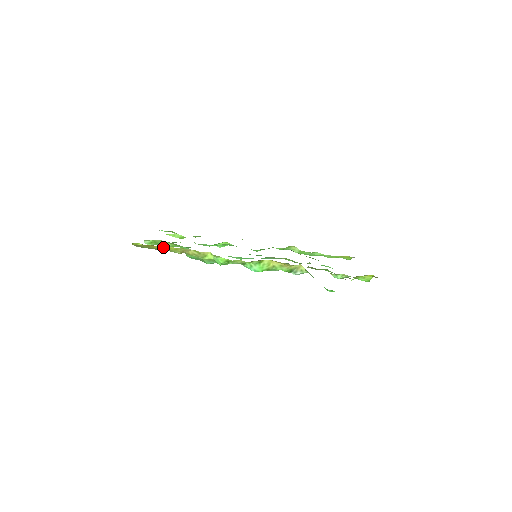
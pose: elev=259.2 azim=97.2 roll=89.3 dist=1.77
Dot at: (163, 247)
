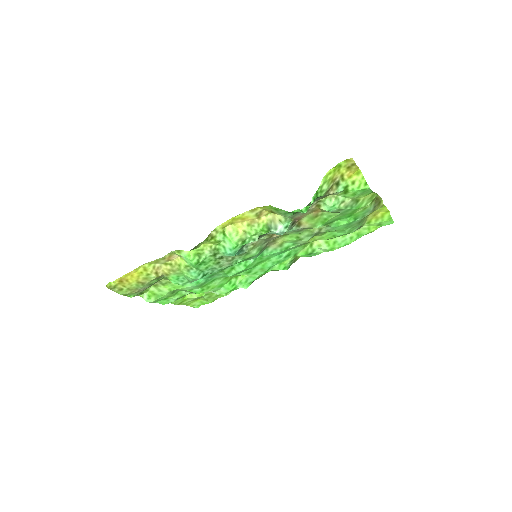
Dot at: (135, 276)
